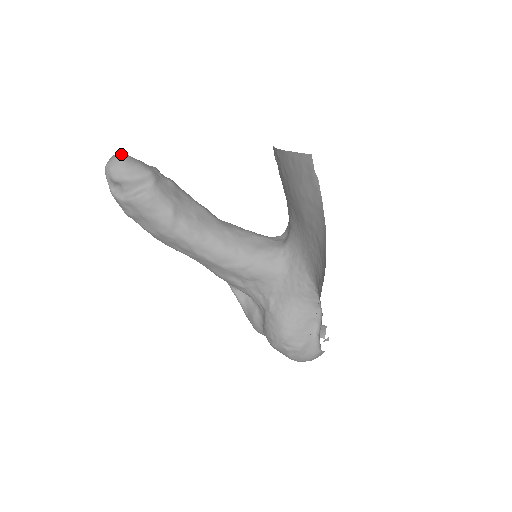
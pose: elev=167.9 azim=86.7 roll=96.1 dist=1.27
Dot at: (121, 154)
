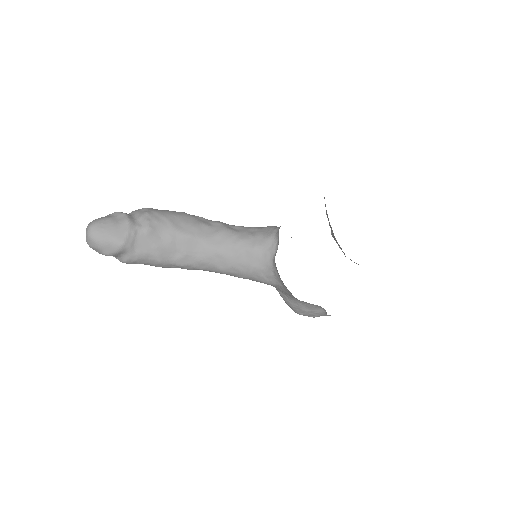
Dot at: (91, 233)
